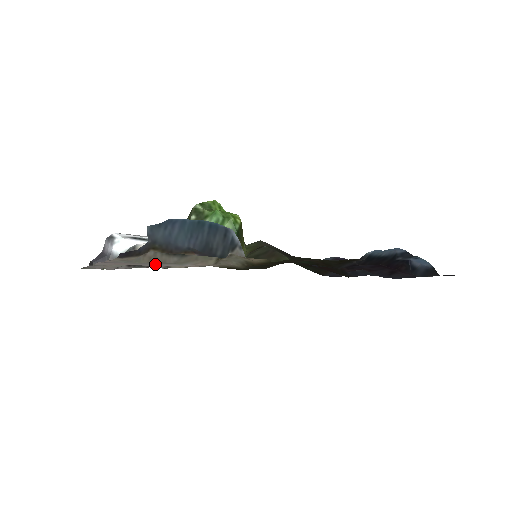
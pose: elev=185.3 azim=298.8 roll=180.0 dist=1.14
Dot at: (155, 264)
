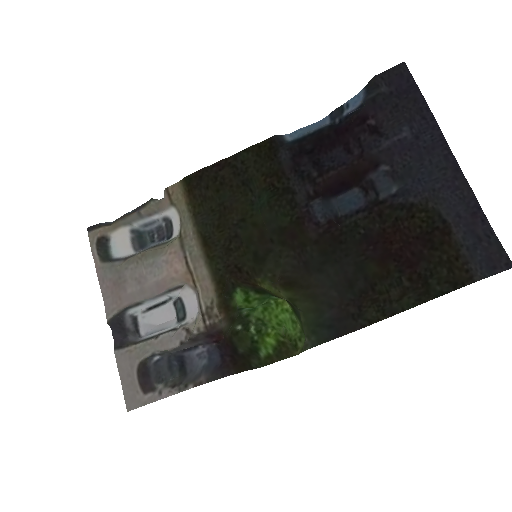
Dot at: (138, 272)
